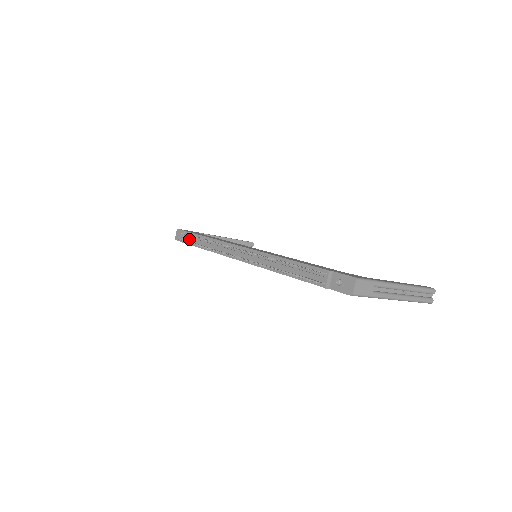
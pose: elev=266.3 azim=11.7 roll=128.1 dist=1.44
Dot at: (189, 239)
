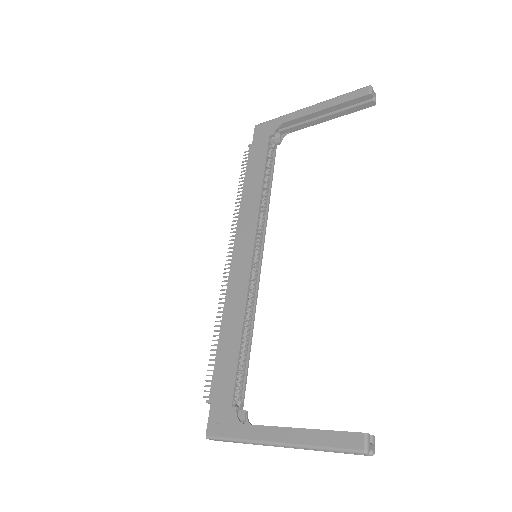
Dot at: occluded
